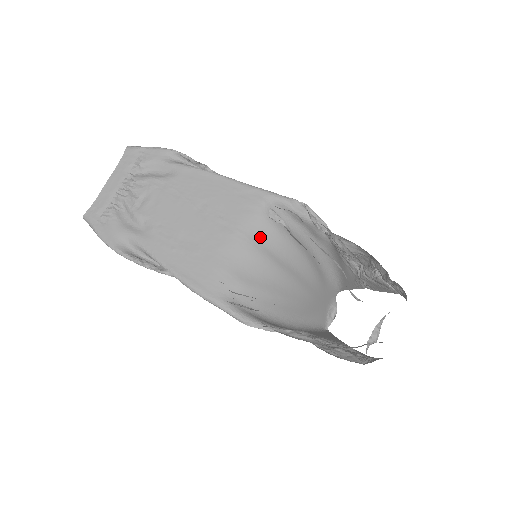
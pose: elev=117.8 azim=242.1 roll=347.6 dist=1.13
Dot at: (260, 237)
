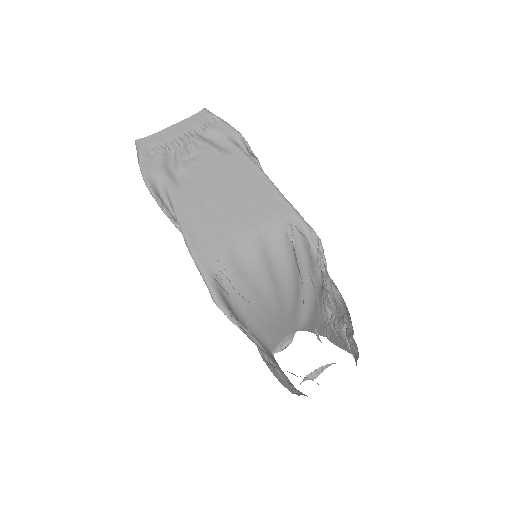
Dot at: (269, 243)
